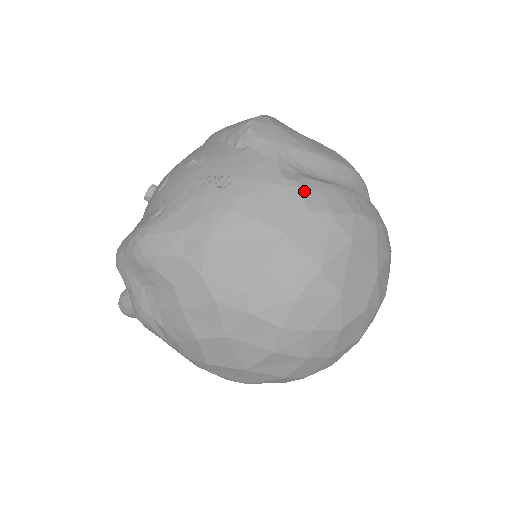
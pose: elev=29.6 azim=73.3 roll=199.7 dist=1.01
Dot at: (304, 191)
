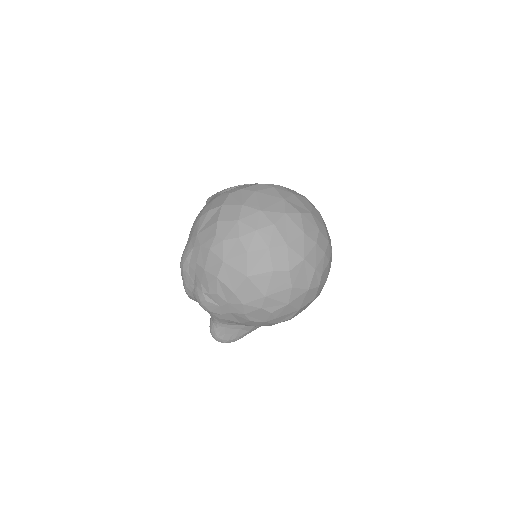
Dot at: (227, 192)
